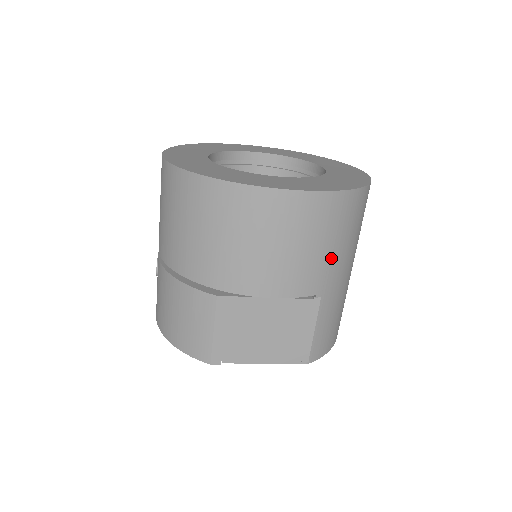
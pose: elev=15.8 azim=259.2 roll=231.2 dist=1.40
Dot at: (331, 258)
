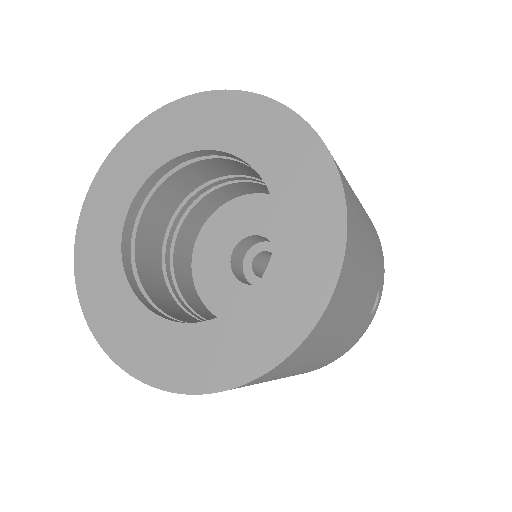
Dot at: occluded
